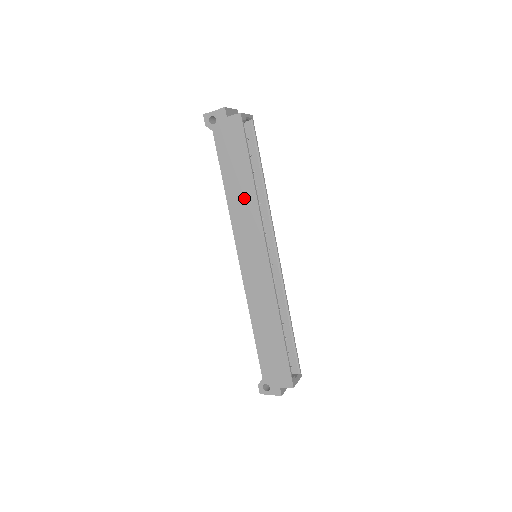
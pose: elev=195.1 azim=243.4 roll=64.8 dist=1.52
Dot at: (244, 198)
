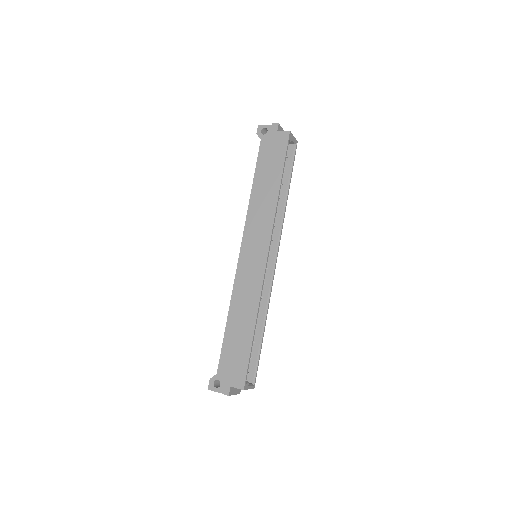
Dot at: (266, 199)
